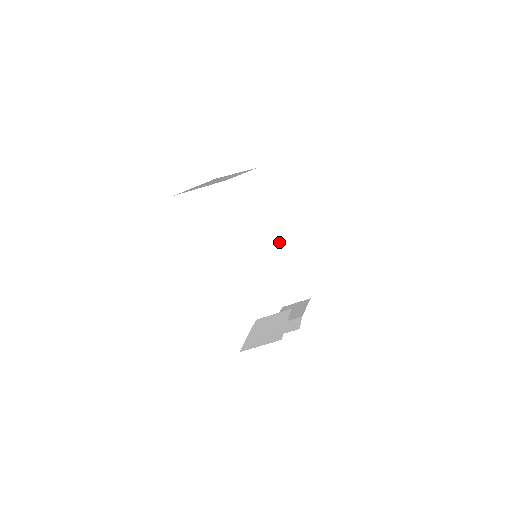
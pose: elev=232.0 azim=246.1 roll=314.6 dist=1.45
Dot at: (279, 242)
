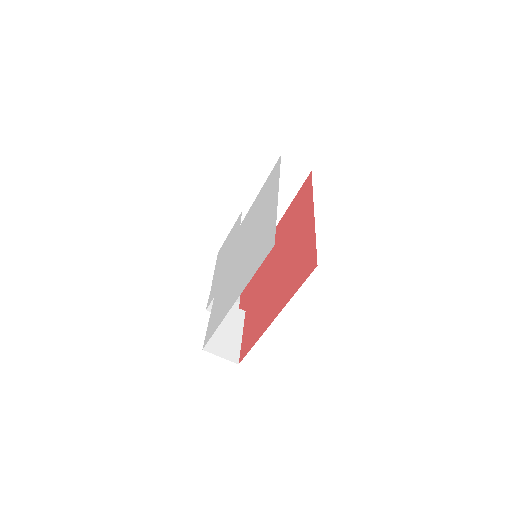
Dot at: occluded
